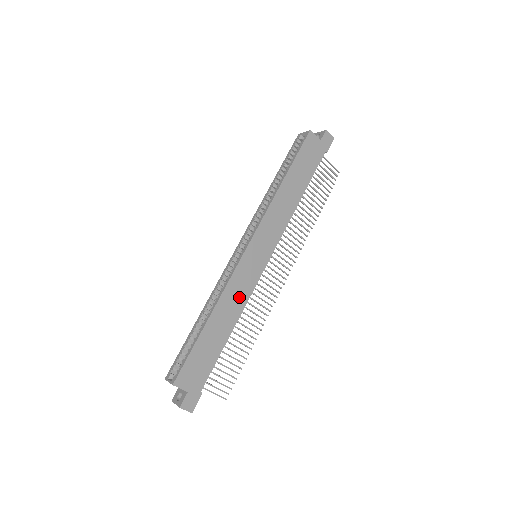
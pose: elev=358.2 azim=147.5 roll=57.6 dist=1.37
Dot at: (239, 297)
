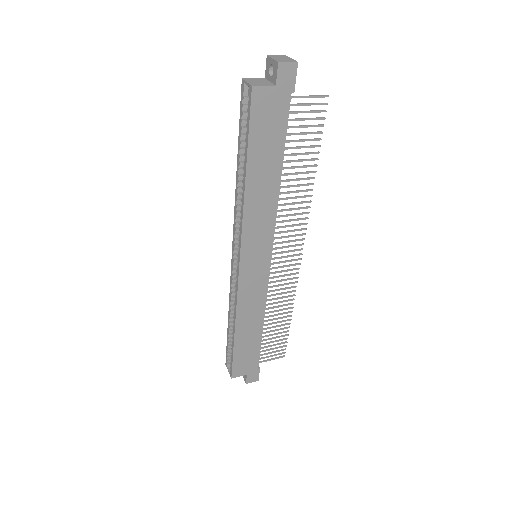
Dot at: (255, 303)
